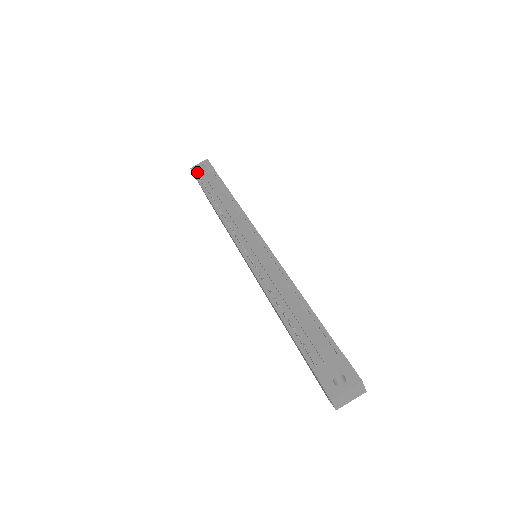
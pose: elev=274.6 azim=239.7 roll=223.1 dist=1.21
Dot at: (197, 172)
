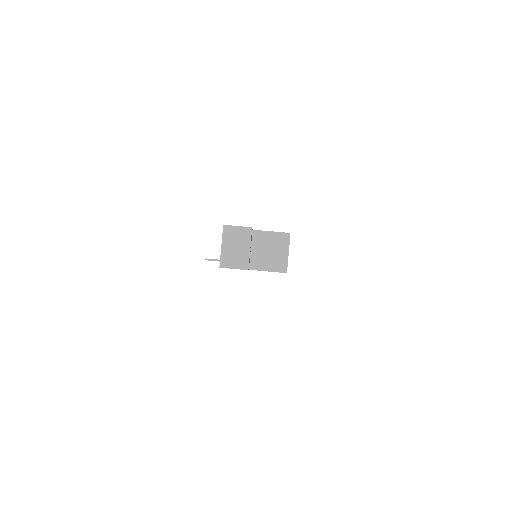
Dot at: occluded
